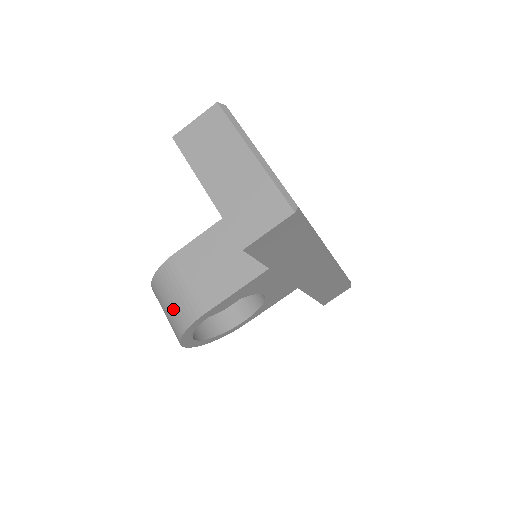
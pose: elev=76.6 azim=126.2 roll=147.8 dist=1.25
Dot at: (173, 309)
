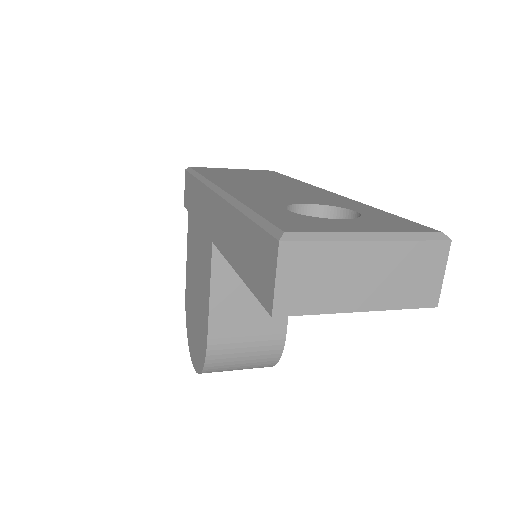
Dot at: (252, 363)
